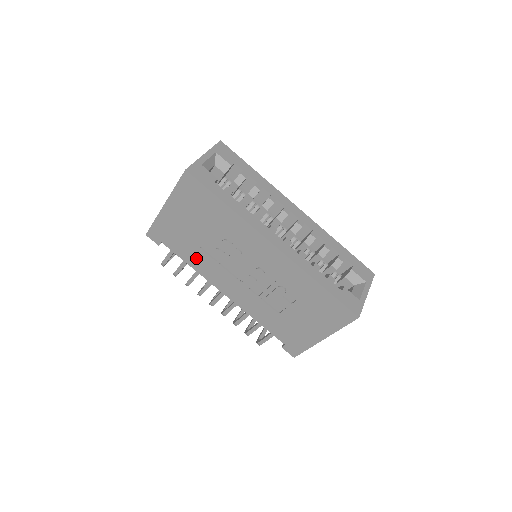
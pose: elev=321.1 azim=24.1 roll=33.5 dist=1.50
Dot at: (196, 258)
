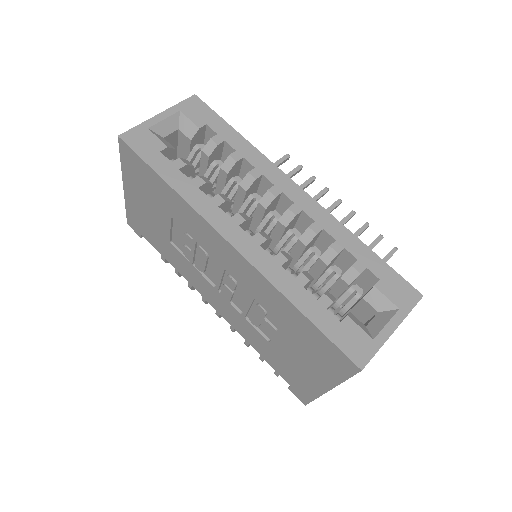
Dot at: (172, 256)
